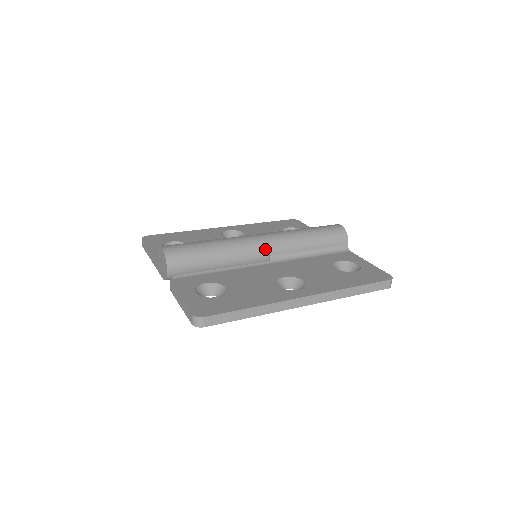
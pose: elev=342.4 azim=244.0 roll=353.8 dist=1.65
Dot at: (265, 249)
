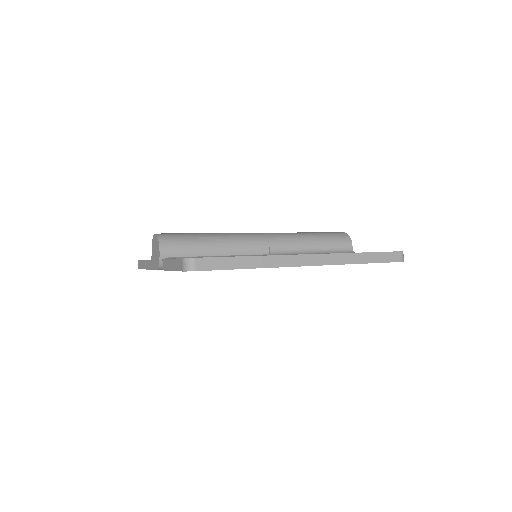
Dot at: (264, 242)
